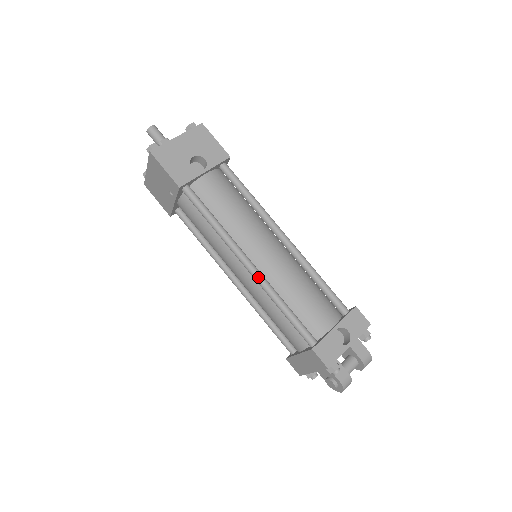
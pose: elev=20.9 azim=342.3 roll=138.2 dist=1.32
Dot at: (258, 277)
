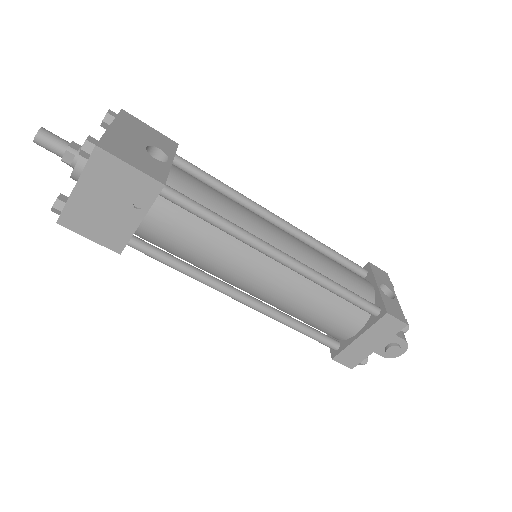
Dot at: (300, 265)
